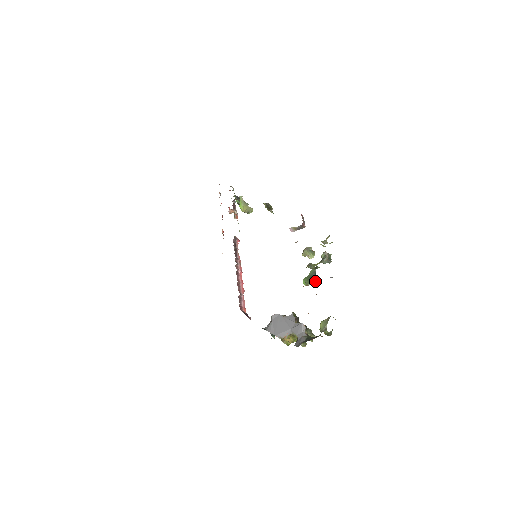
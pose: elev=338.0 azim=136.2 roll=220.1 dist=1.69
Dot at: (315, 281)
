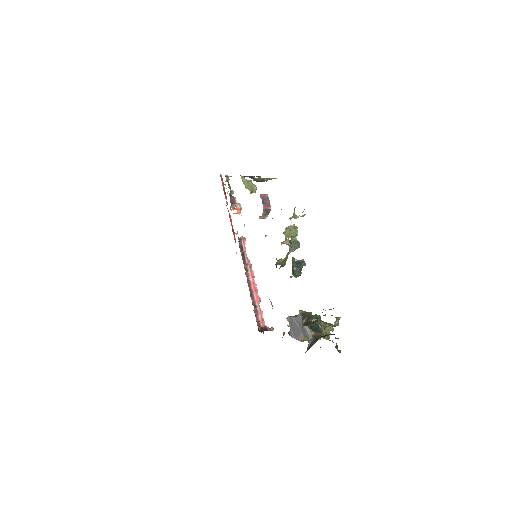
Dot at: (299, 271)
